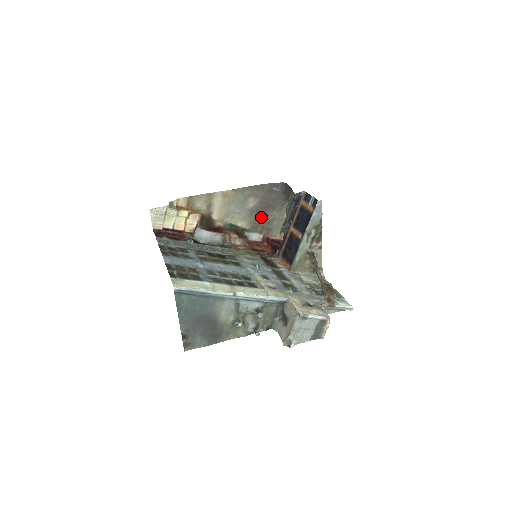
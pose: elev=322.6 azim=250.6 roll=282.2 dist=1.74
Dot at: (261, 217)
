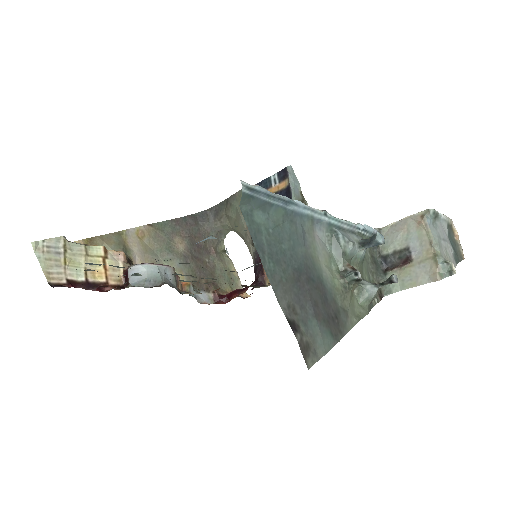
Dot at: (199, 266)
